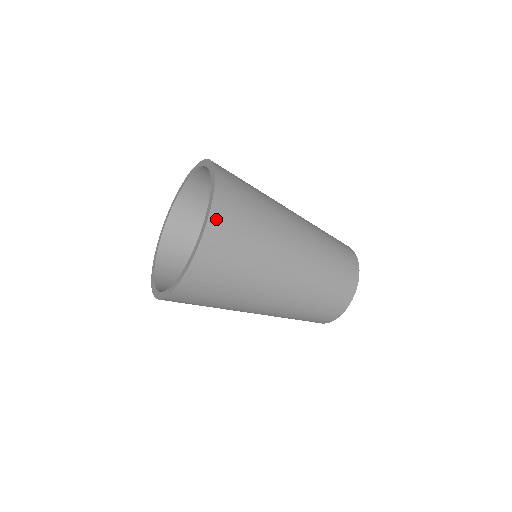
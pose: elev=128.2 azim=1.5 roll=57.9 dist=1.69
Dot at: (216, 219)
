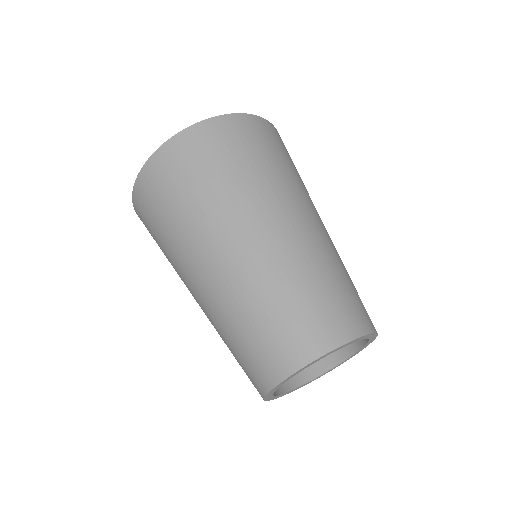
Dot at: (190, 136)
